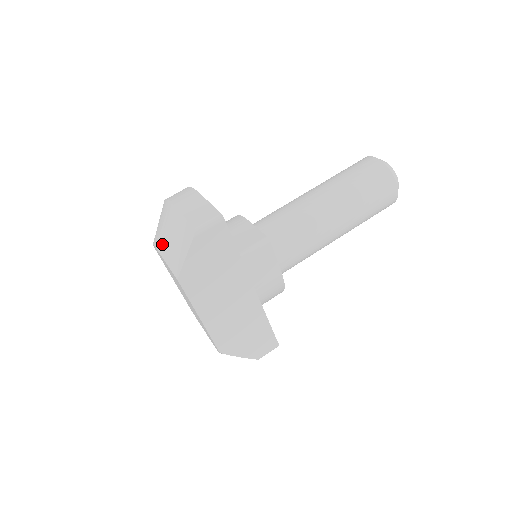
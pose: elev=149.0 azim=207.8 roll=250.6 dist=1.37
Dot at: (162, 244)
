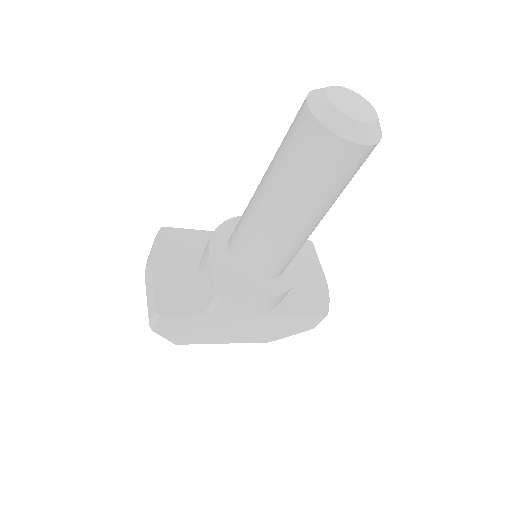
Dot at: occluded
